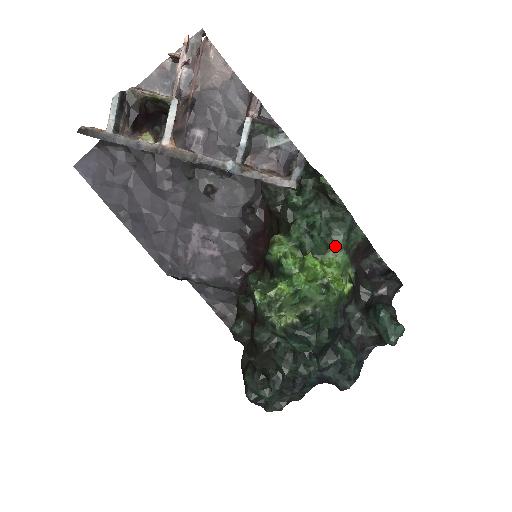
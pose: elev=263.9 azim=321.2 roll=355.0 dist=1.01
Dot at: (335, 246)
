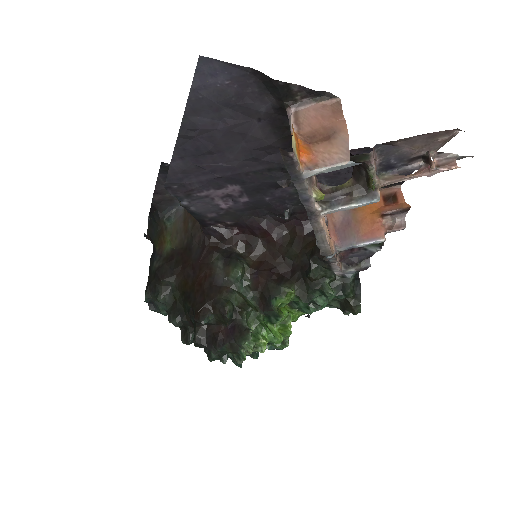
Dot at: occluded
